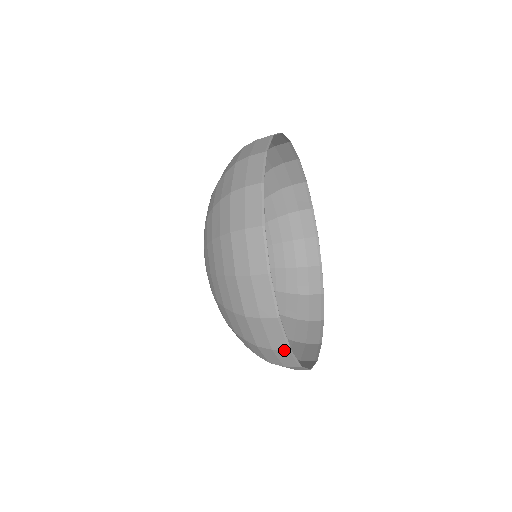
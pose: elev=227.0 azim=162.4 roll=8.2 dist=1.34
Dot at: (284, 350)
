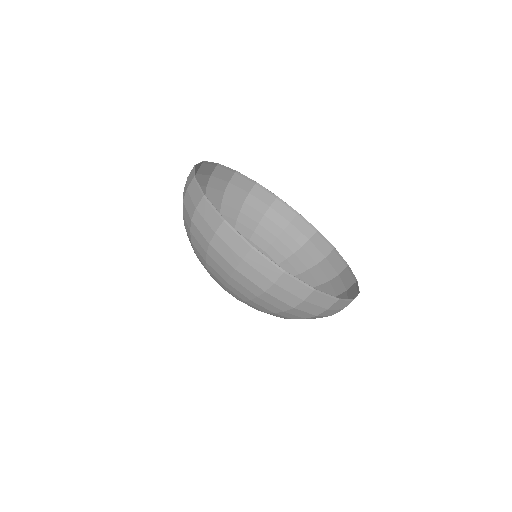
Dot at: (312, 294)
